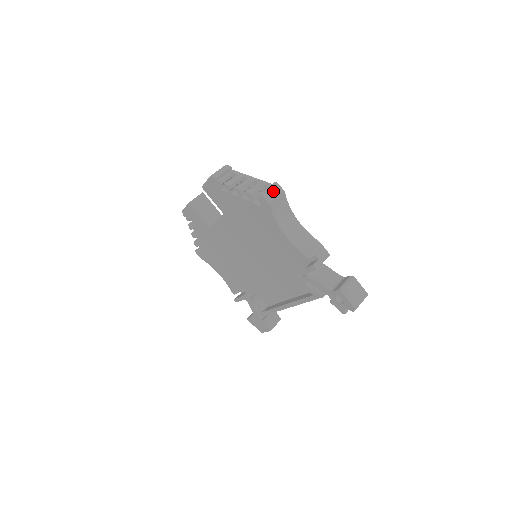
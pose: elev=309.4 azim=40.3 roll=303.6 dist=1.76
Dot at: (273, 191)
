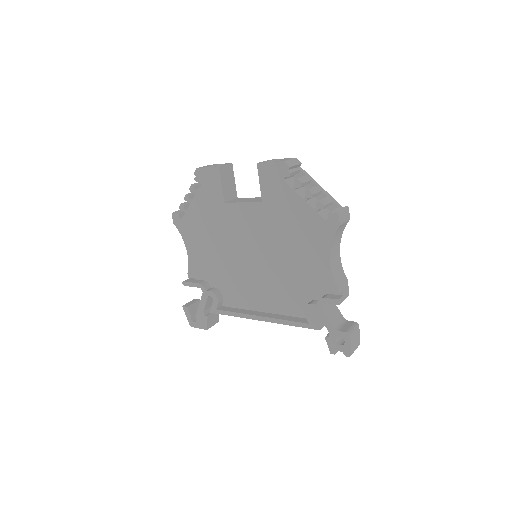
Dot at: (345, 214)
